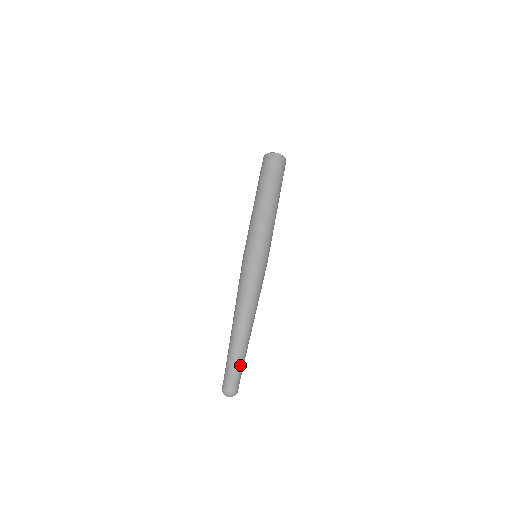
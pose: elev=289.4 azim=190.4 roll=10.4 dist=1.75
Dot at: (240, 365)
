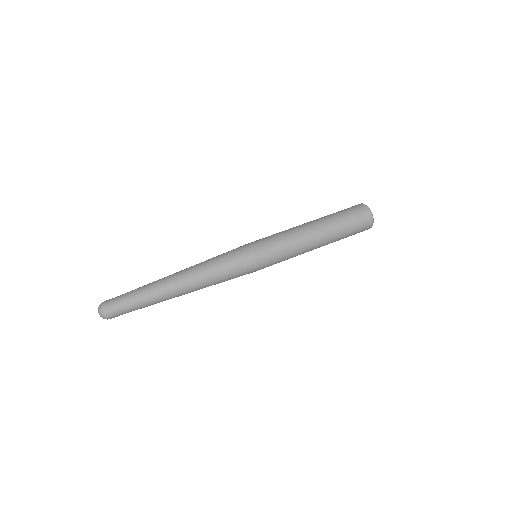
Dot at: (137, 307)
